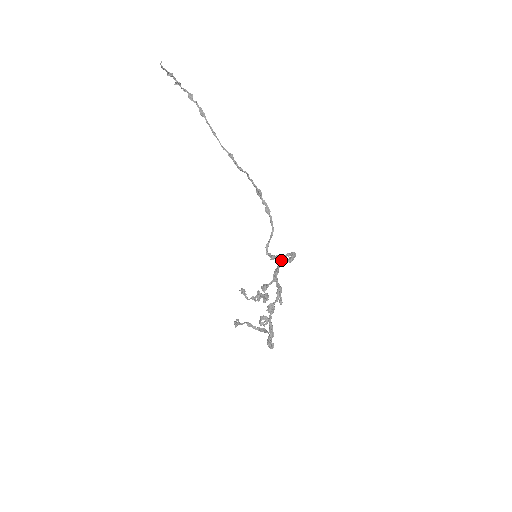
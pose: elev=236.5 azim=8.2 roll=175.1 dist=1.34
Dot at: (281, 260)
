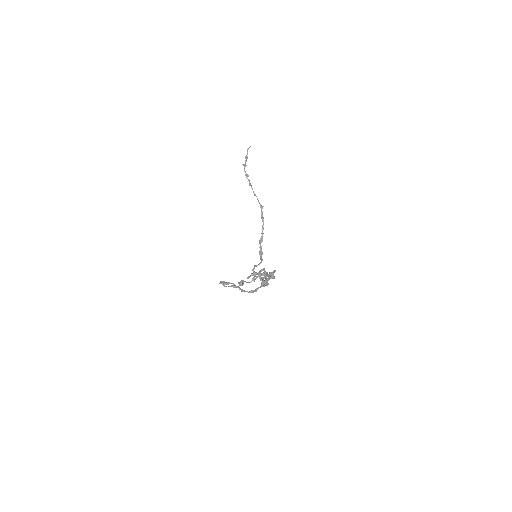
Dot at: occluded
